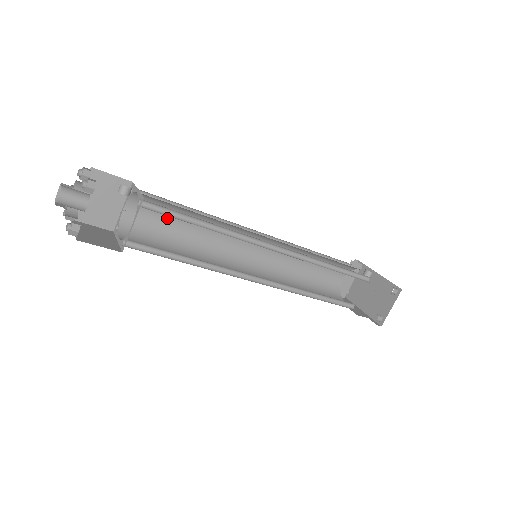
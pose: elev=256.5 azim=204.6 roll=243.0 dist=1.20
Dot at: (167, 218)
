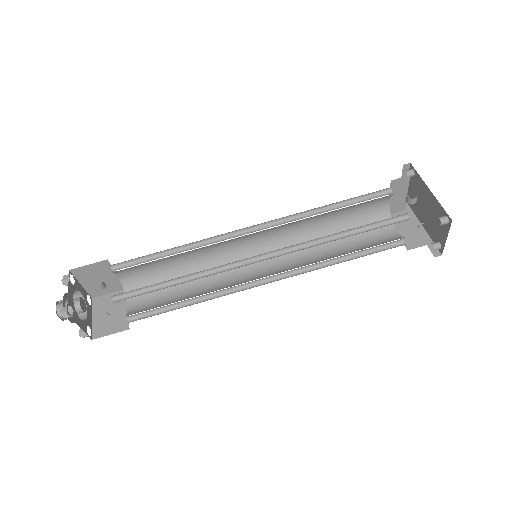
Dot at: (157, 263)
